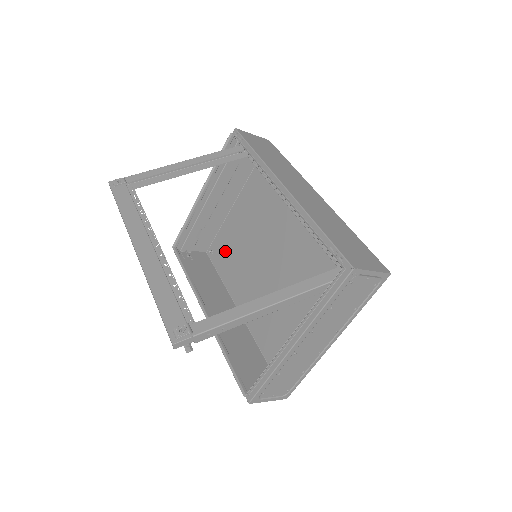
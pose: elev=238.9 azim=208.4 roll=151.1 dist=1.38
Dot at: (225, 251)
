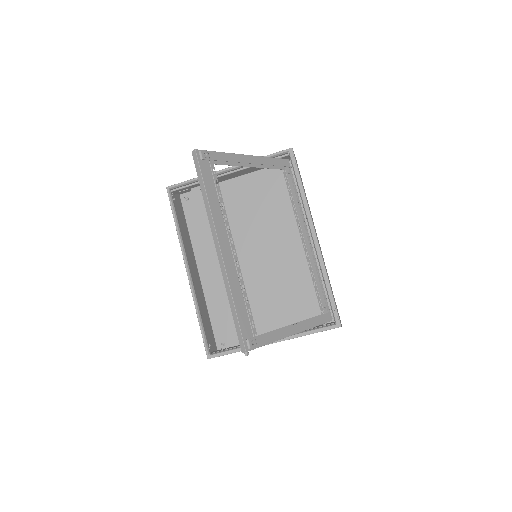
Dot at: (204, 210)
